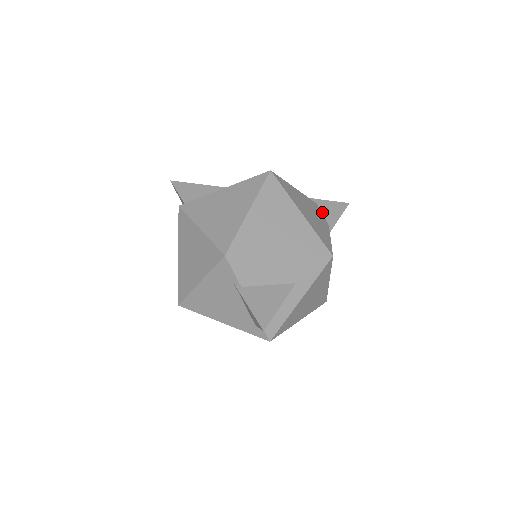
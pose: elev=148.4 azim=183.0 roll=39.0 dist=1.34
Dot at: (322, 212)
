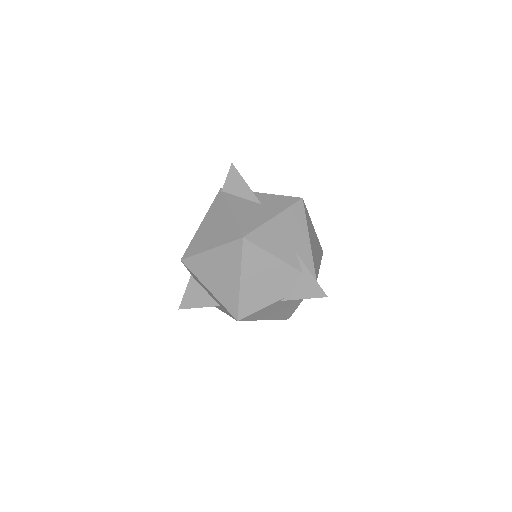
Dot at: (297, 282)
